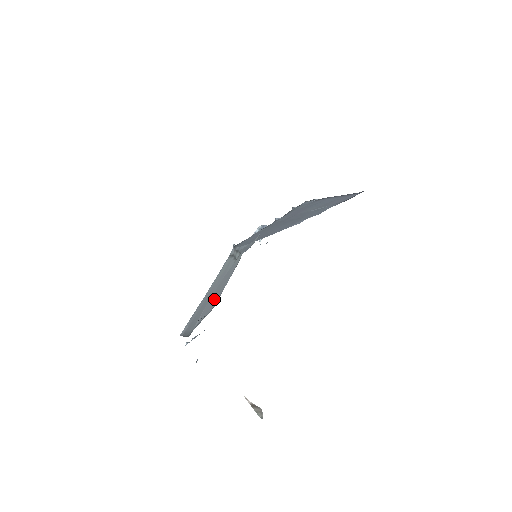
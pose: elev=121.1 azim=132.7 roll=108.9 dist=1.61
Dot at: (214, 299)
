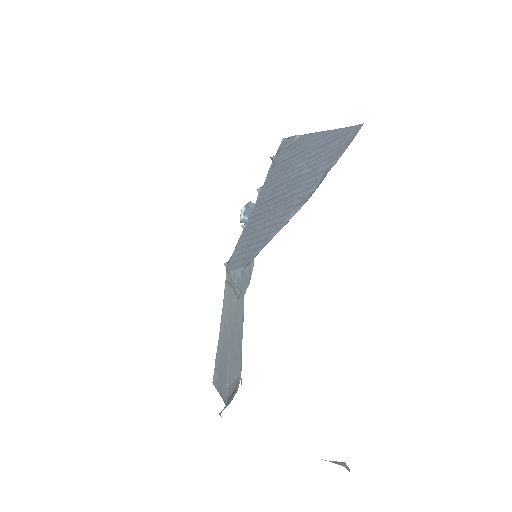
Dot at: (234, 359)
